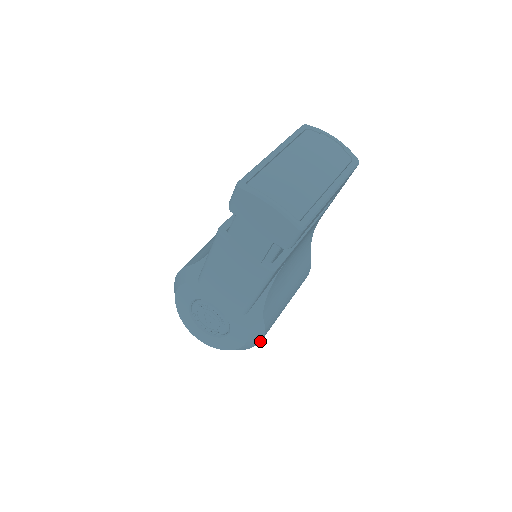
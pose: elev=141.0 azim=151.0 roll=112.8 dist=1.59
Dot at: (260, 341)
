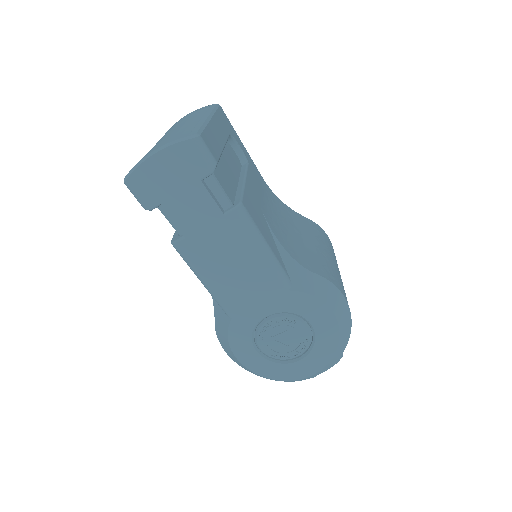
Dot at: (344, 299)
